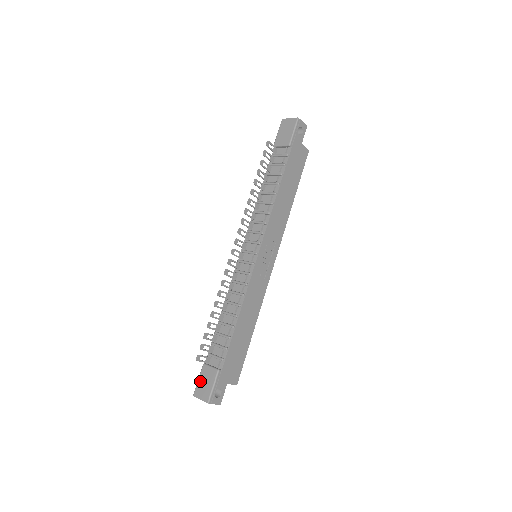
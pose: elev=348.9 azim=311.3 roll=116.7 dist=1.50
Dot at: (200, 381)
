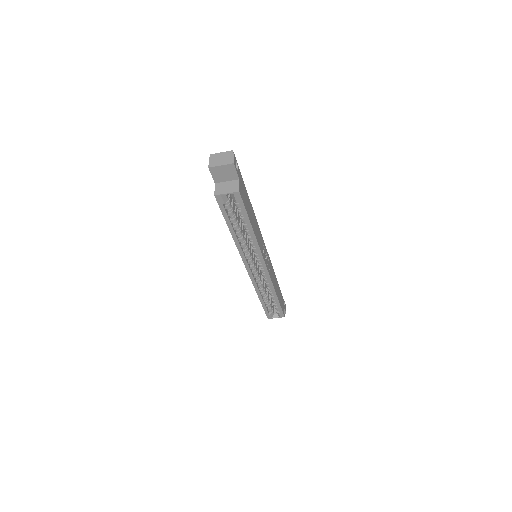
Dot at: occluded
